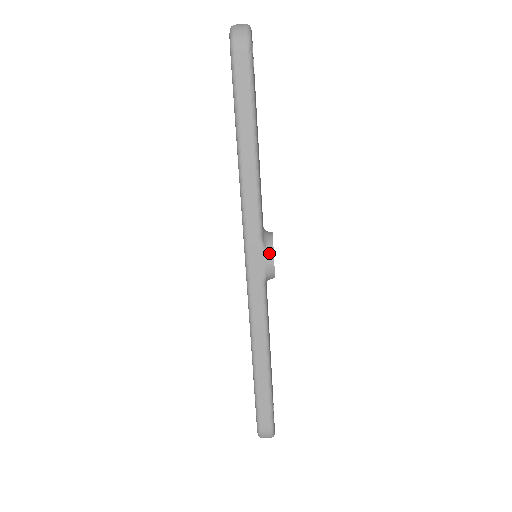
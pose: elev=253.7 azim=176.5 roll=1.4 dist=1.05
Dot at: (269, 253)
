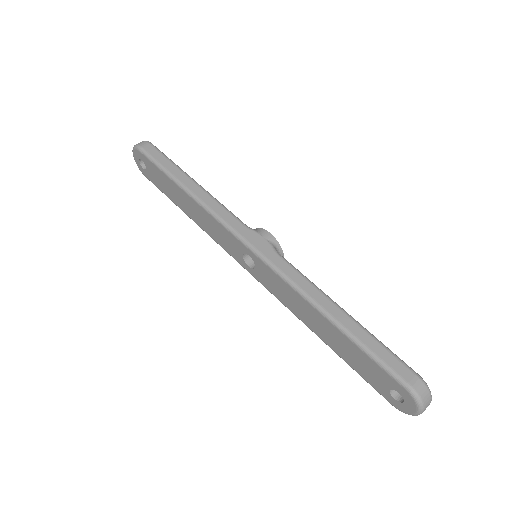
Dot at: (261, 231)
